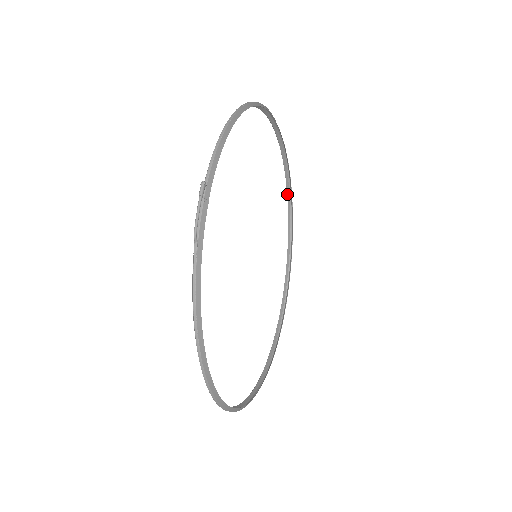
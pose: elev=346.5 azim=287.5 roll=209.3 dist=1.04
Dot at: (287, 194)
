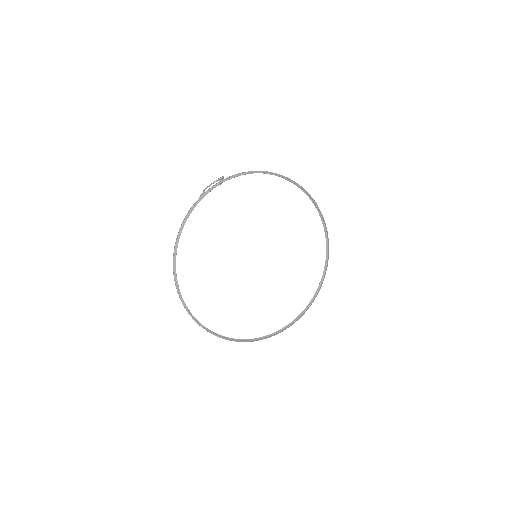
Dot at: (324, 268)
